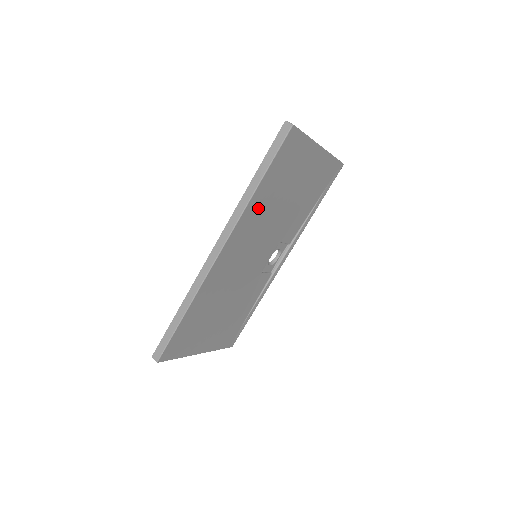
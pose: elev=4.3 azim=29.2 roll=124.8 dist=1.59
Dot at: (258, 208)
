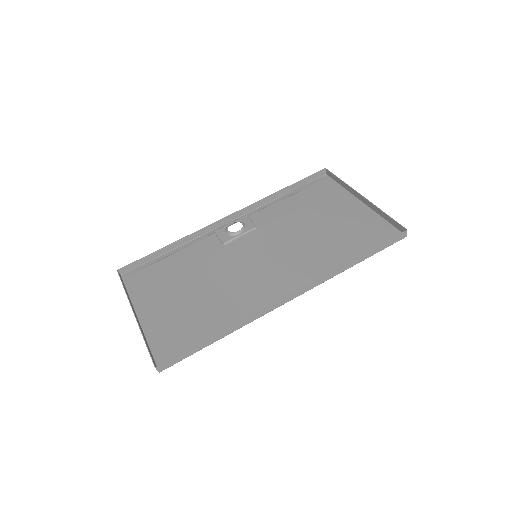
Dot at: (325, 261)
